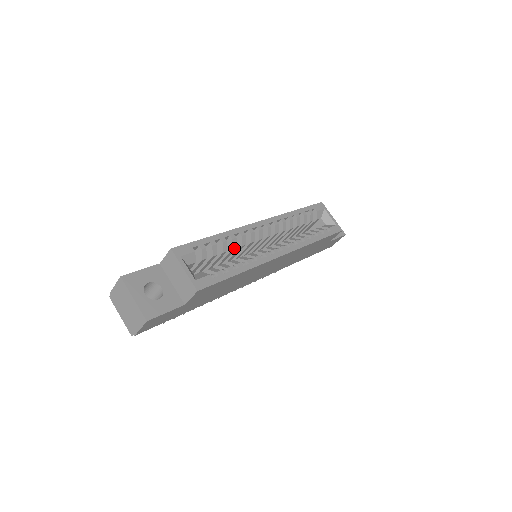
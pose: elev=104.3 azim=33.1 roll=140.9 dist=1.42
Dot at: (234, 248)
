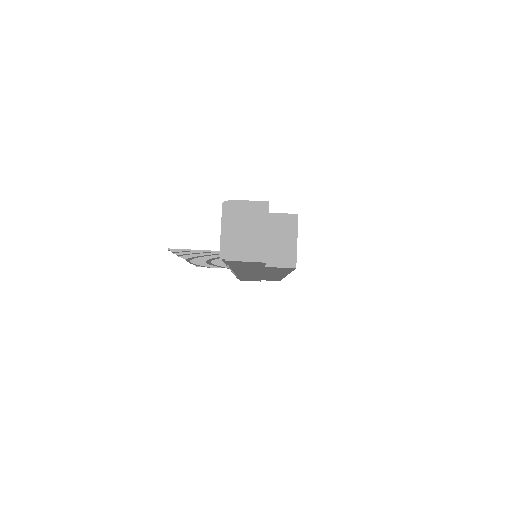
Dot at: occluded
